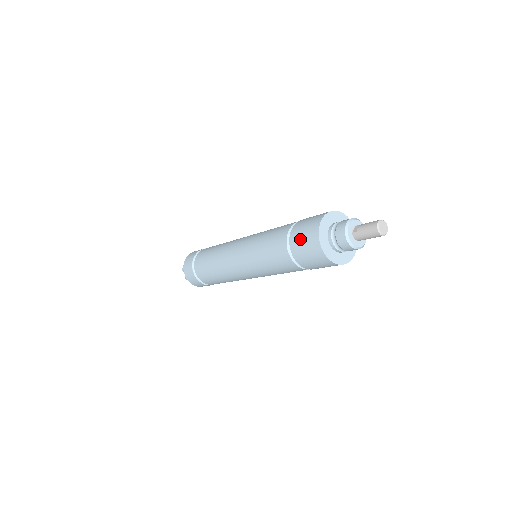
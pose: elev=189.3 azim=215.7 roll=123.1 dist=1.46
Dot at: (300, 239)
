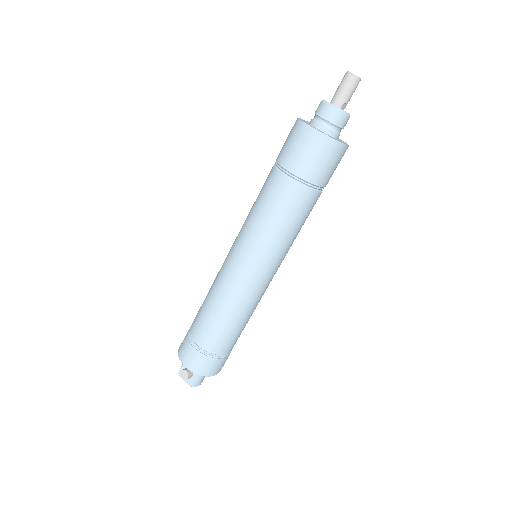
Dot at: (284, 144)
